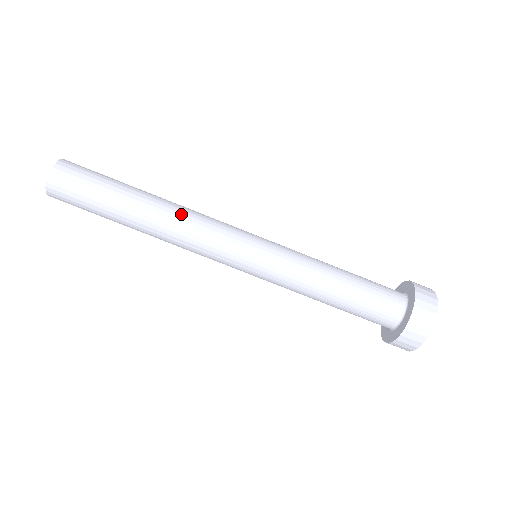
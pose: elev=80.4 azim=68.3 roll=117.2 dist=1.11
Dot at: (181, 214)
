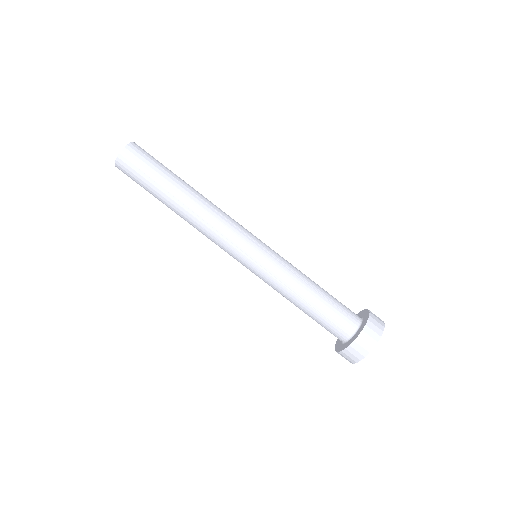
Dot at: (203, 215)
